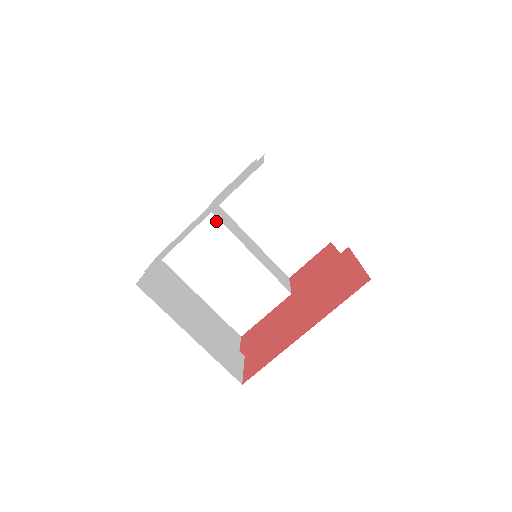
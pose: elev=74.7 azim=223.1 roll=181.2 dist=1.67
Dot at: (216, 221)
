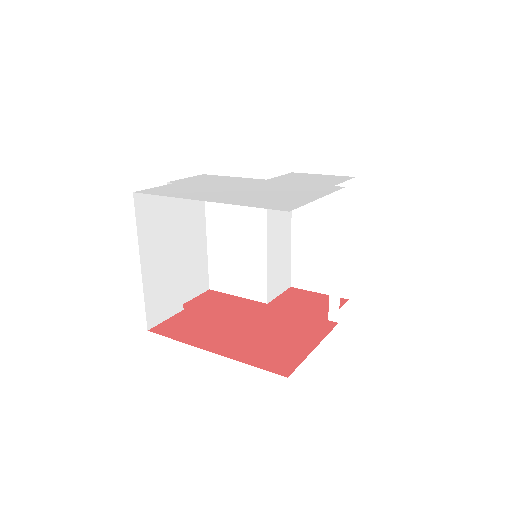
Dot at: occluded
